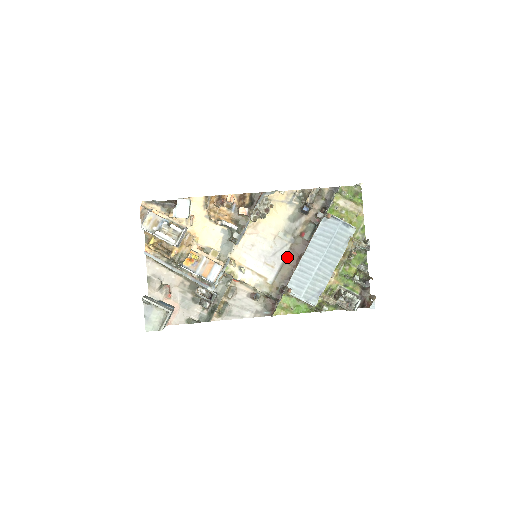
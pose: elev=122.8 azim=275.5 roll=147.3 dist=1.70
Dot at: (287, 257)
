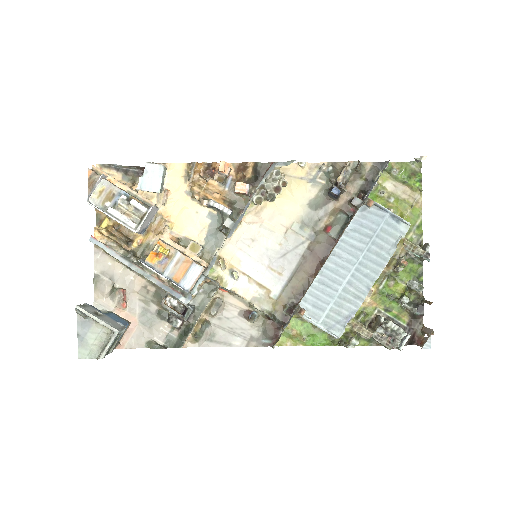
Dot at: (302, 261)
